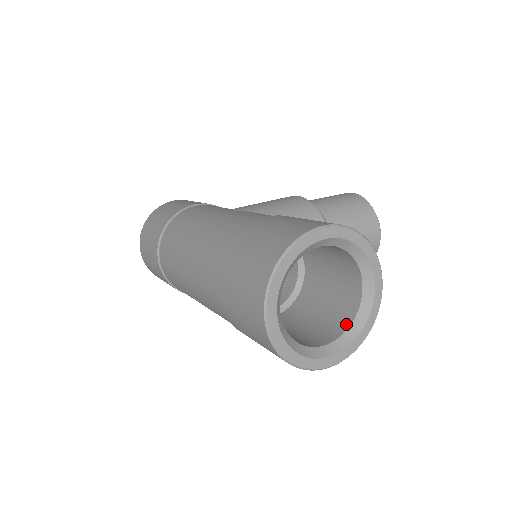
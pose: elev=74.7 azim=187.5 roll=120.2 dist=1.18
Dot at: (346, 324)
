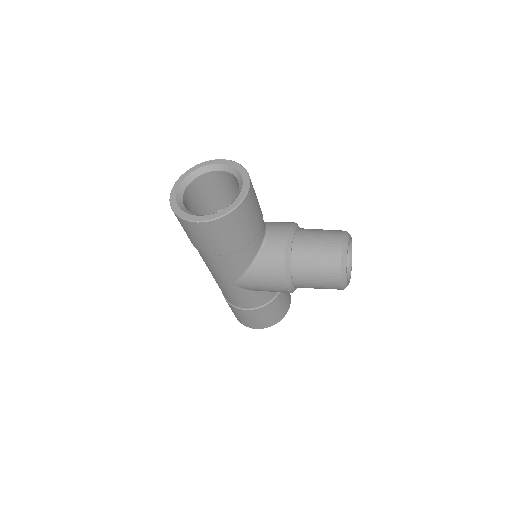
Dot at: occluded
